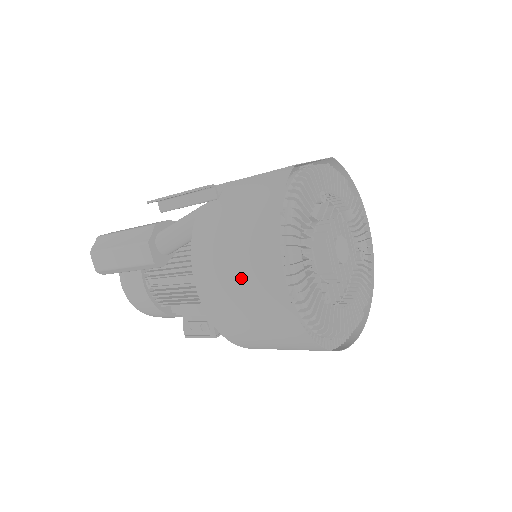
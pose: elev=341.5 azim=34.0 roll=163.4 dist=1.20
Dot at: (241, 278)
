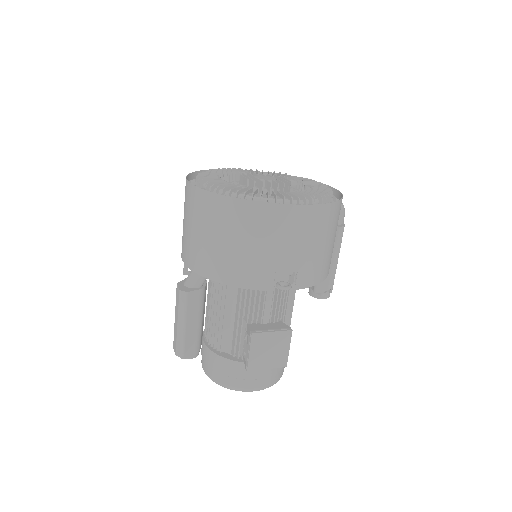
Dot at: (184, 216)
